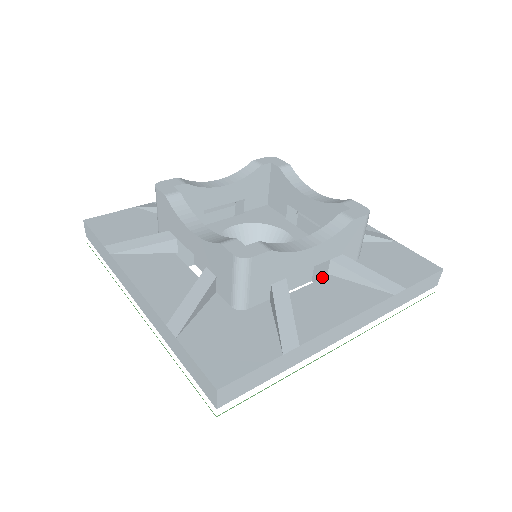
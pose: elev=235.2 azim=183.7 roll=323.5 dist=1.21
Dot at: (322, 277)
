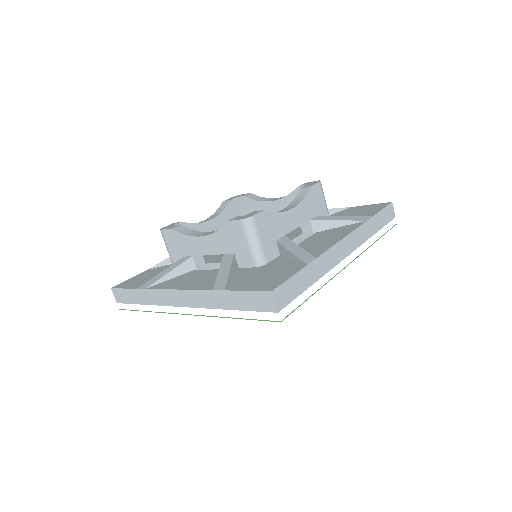
Dot at: occluded
